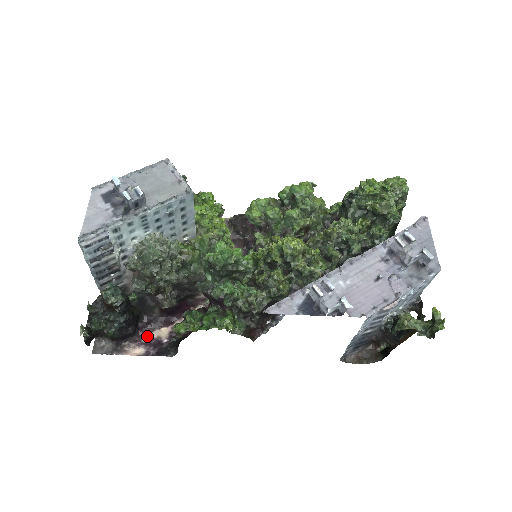
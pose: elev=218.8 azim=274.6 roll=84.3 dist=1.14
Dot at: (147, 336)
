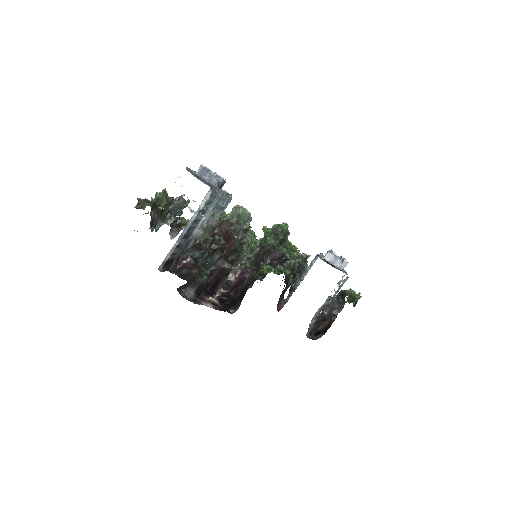
Dot at: (206, 299)
